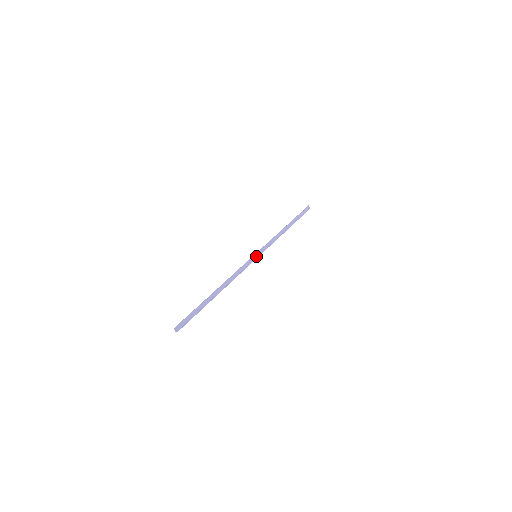
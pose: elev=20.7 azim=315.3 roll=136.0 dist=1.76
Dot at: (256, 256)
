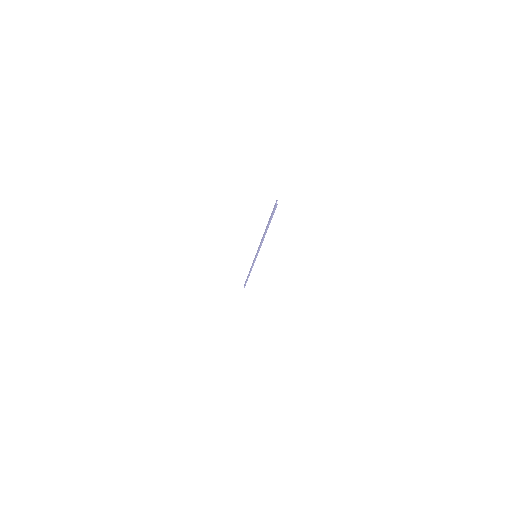
Dot at: (256, 256)
